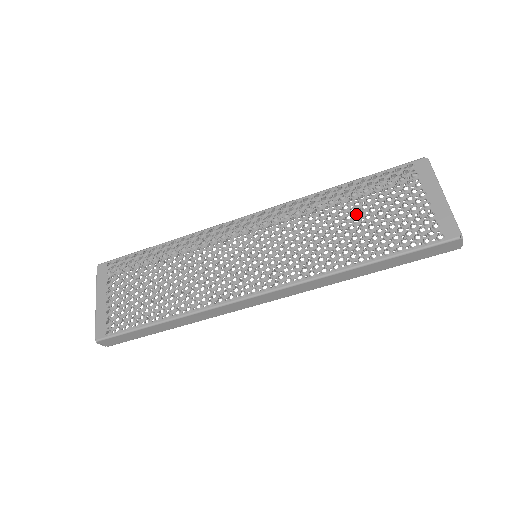
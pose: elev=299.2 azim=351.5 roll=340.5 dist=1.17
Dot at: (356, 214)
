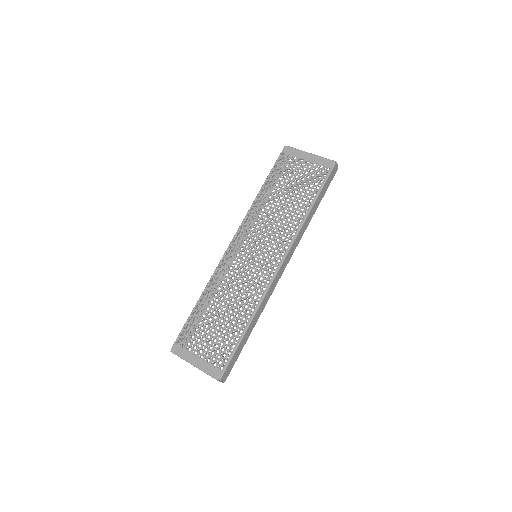
Dot at: (283, 193)
